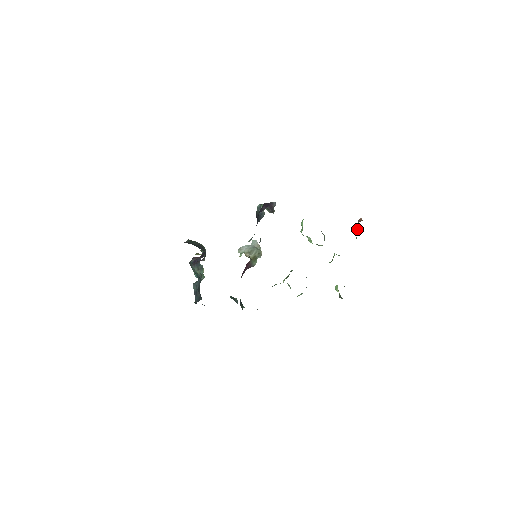
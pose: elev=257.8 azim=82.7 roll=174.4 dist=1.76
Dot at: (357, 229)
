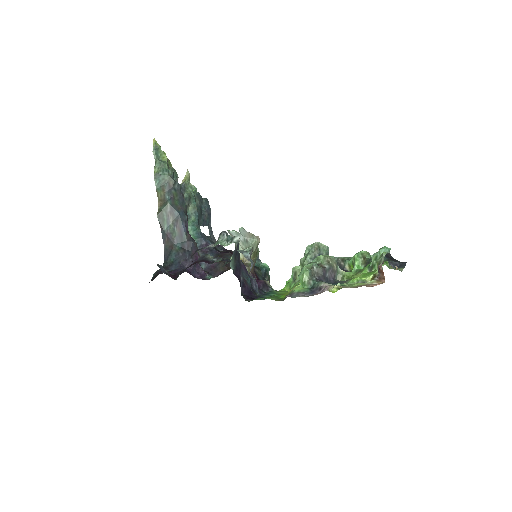
Dot at: occluded
